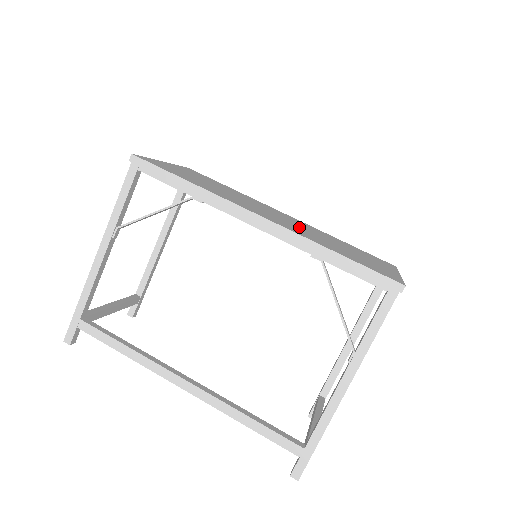
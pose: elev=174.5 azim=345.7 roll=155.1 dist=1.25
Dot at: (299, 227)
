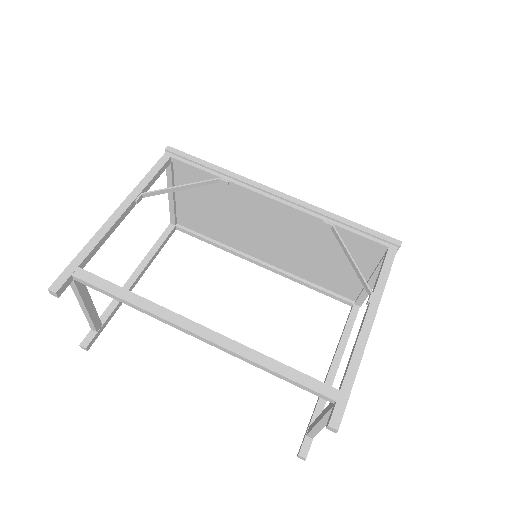
Dot at: occluded
